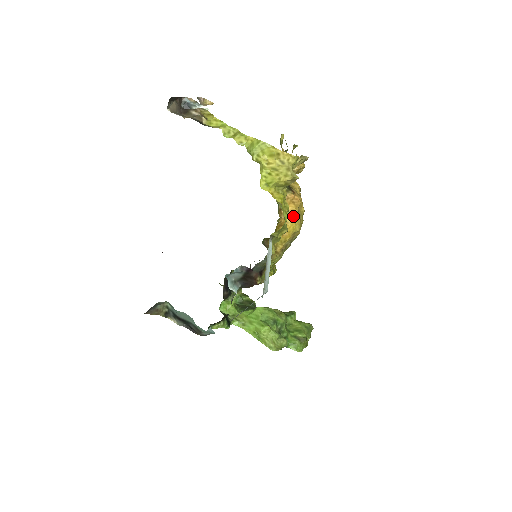
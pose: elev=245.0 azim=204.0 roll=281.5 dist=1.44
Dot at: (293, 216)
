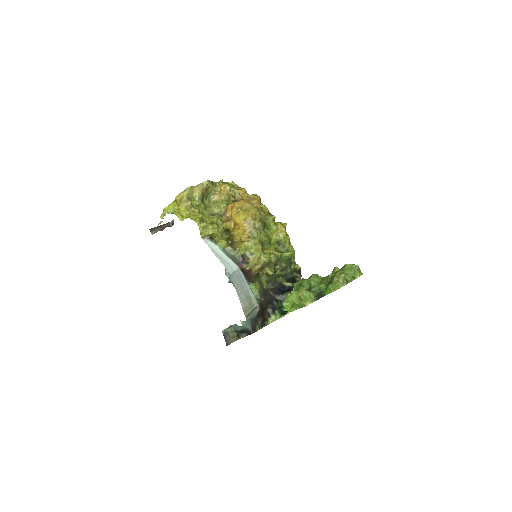
Dot at: (235, 214)
